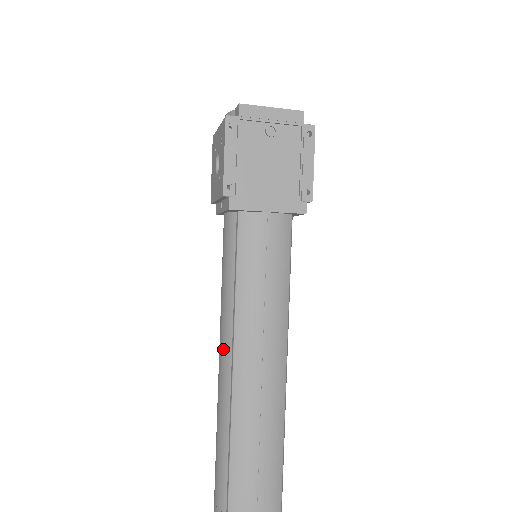
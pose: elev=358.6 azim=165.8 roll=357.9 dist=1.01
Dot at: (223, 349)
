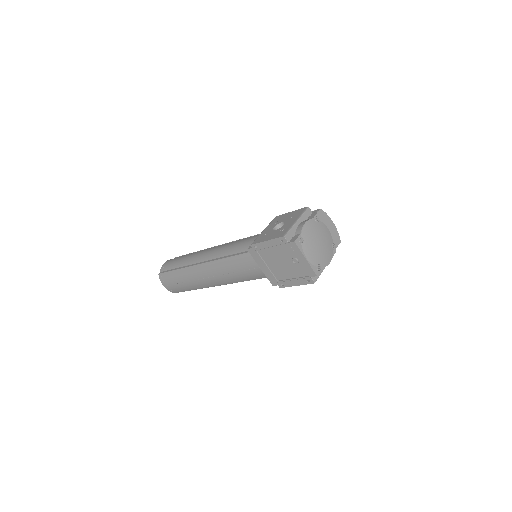
Dot at: (208, 254)
